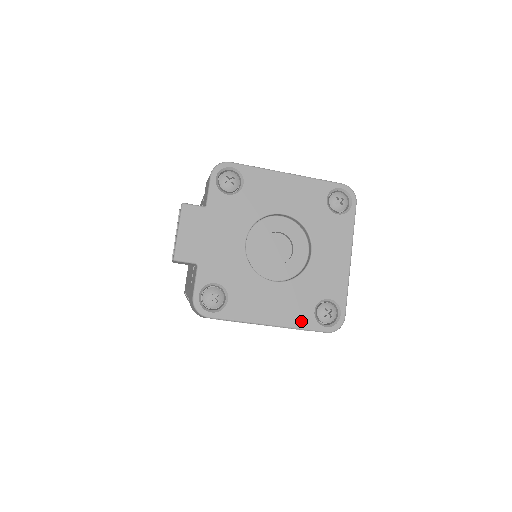
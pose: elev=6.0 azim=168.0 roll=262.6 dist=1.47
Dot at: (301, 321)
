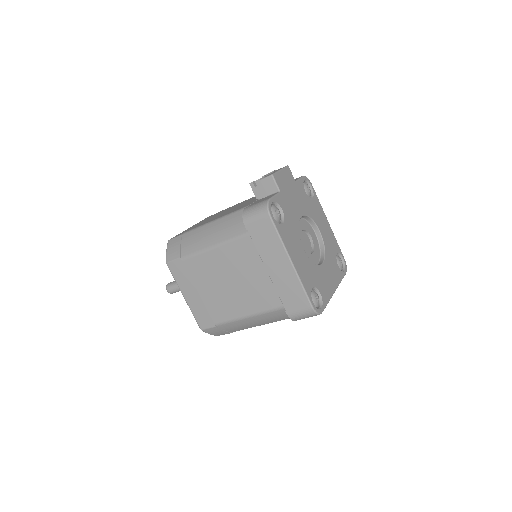
Dot at: (305, 283)
